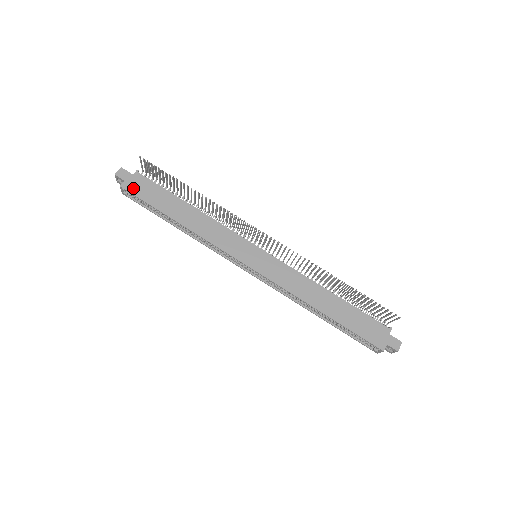
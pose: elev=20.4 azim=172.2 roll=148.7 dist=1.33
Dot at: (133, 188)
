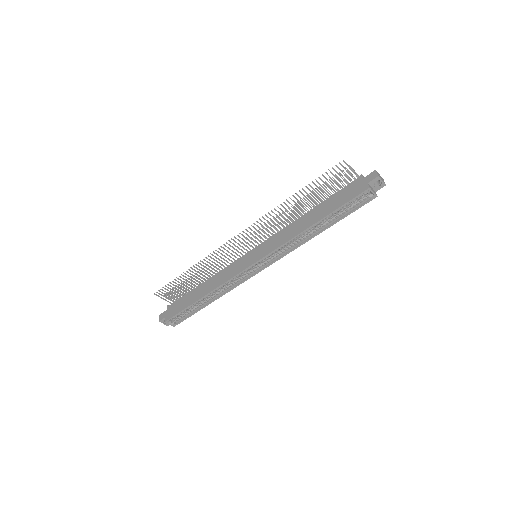
Dot at: (171, 314)
